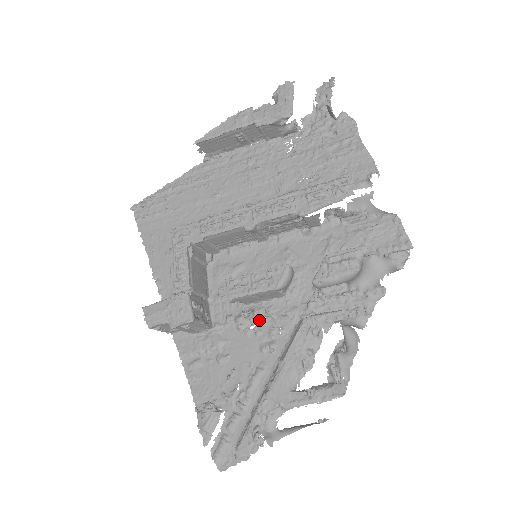
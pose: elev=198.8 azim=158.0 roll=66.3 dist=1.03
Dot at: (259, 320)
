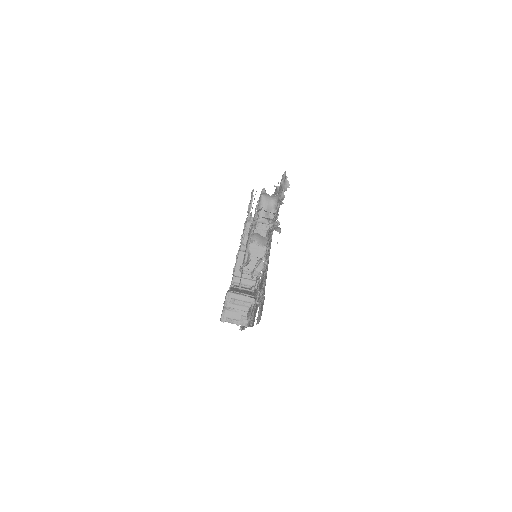
Dot at: (259, 264)
